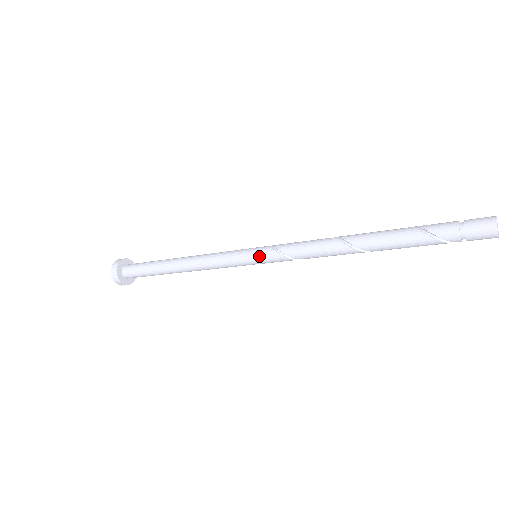
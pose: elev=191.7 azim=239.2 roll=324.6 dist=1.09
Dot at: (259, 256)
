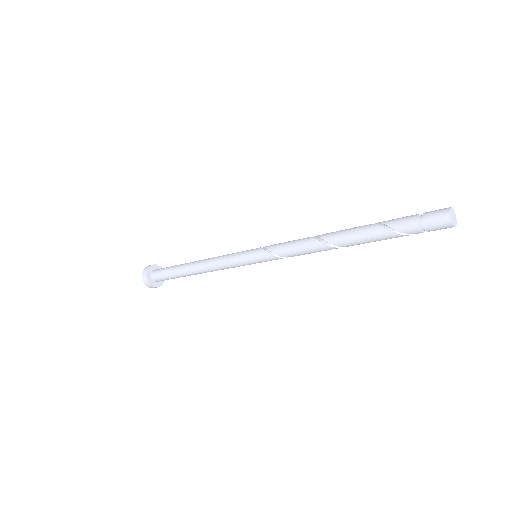
Dot at: (258, 259)
